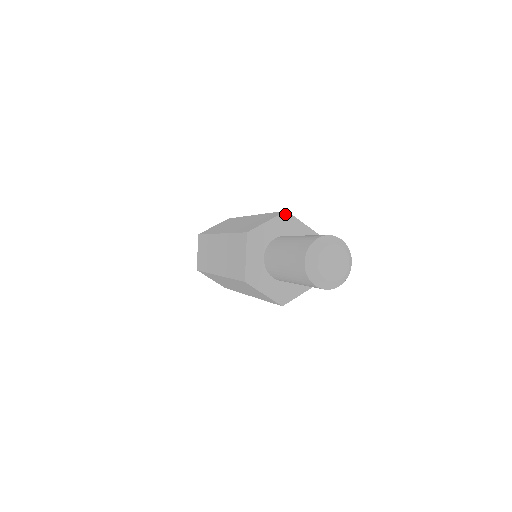
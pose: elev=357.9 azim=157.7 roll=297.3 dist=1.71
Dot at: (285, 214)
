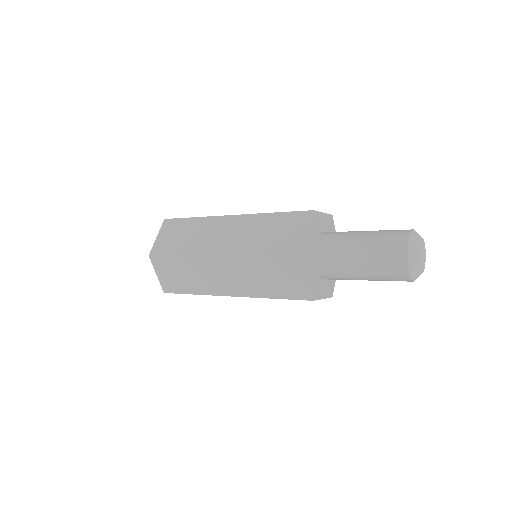
Dot at: (331, 217)
